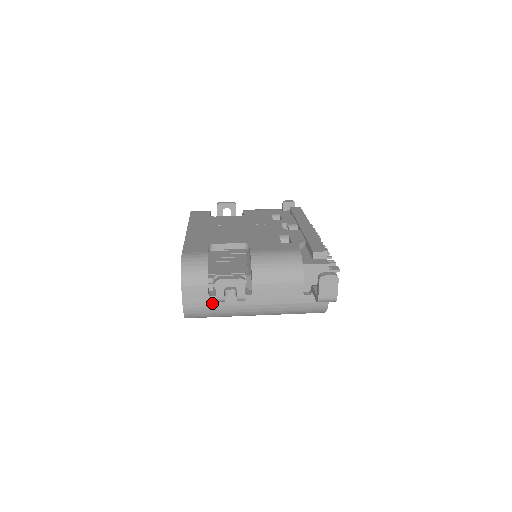
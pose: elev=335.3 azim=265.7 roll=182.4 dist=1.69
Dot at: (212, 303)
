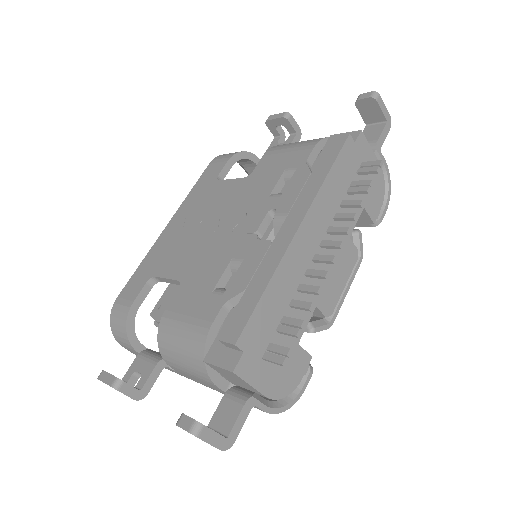
Dot at: occluded
